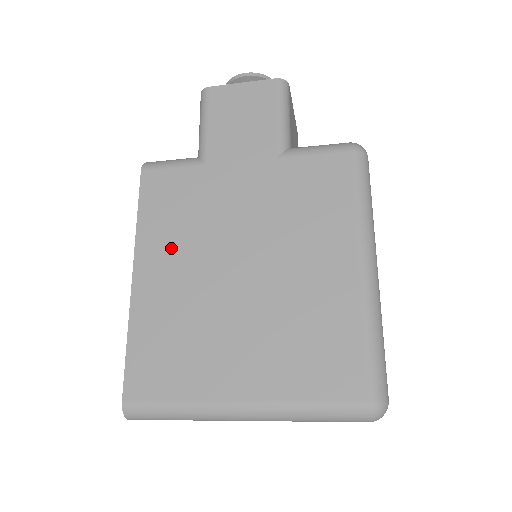
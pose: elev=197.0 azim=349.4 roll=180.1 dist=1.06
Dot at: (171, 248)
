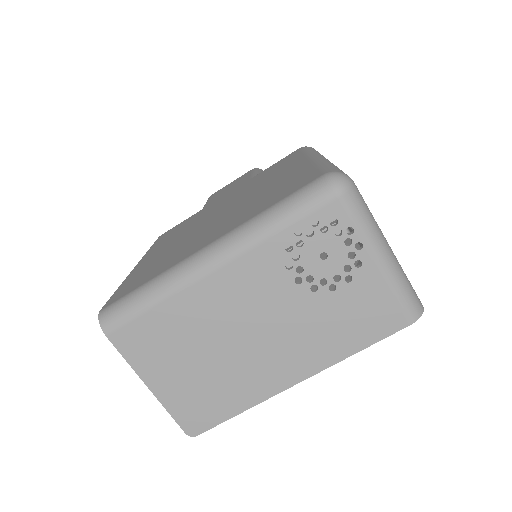
Dot at: (170, 240)
